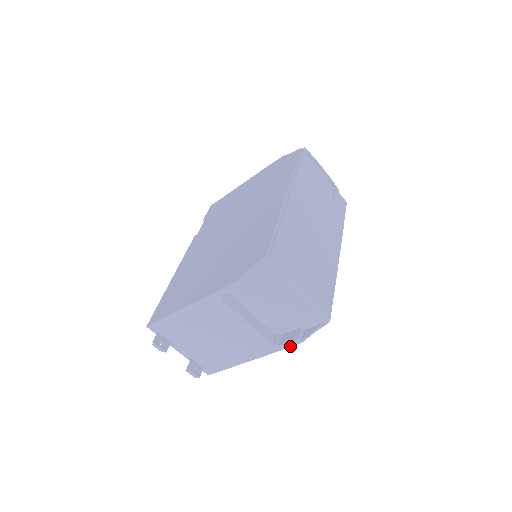
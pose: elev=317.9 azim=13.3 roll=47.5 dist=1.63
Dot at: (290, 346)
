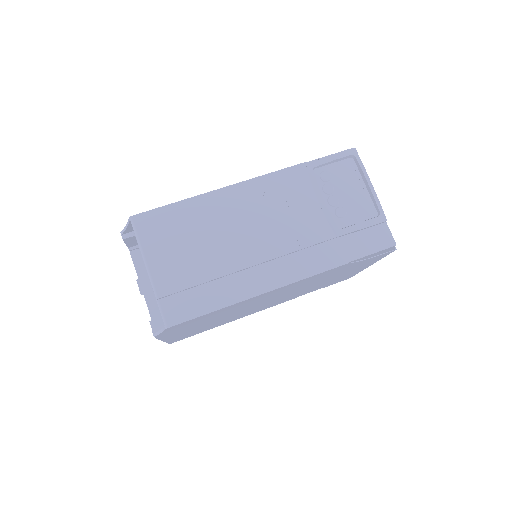
Dot at: (156, 337)
